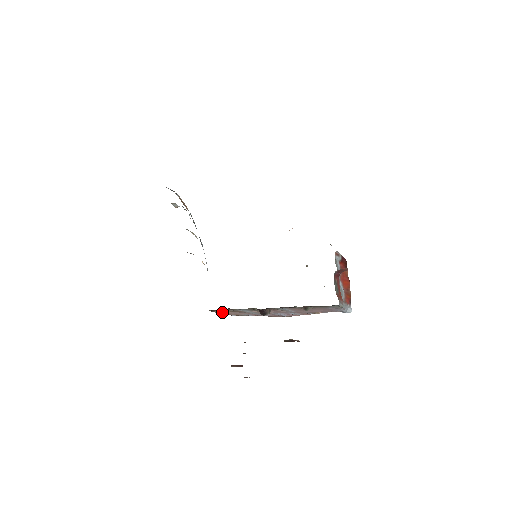
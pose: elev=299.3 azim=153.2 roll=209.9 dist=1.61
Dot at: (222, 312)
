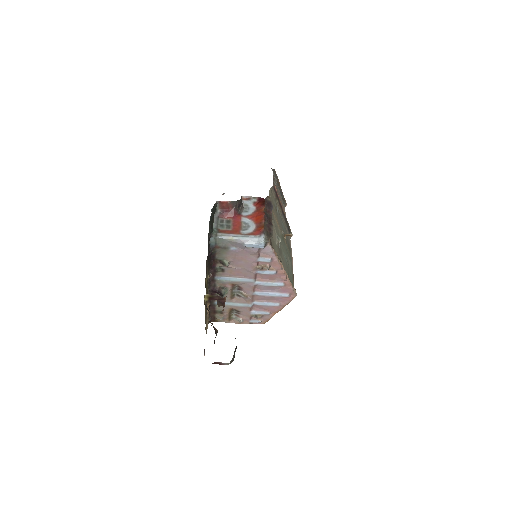
Dot at: (236, 320)
